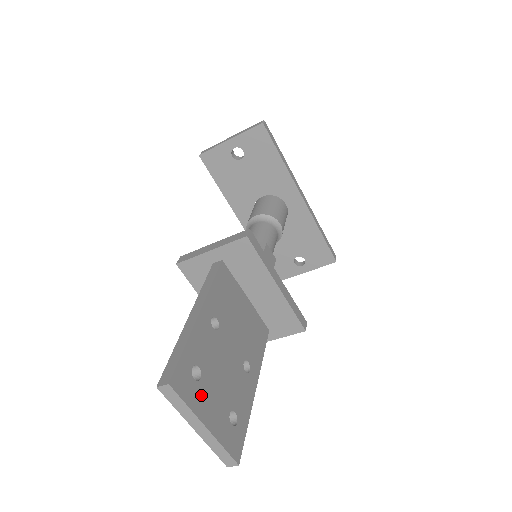
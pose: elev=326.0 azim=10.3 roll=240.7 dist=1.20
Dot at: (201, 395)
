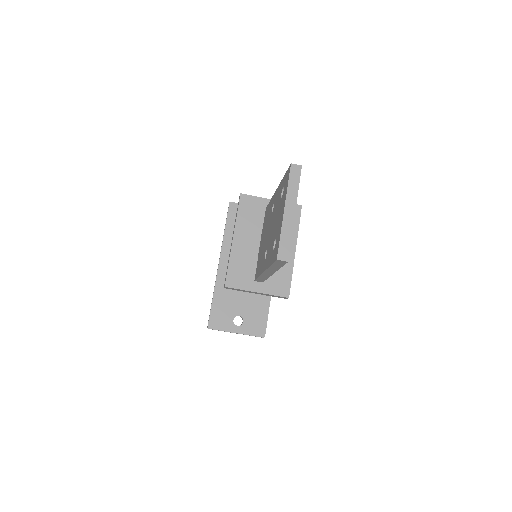
Dot at: occluded
